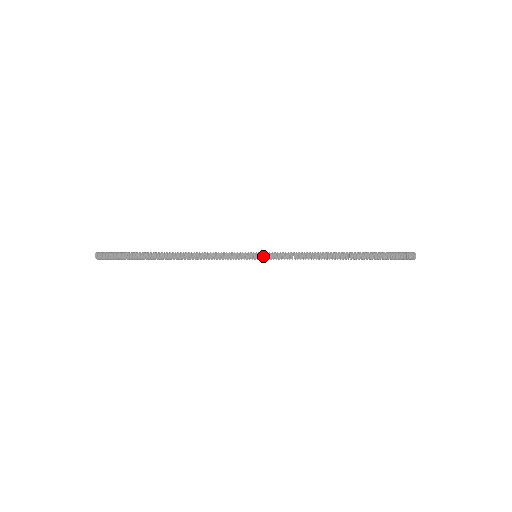
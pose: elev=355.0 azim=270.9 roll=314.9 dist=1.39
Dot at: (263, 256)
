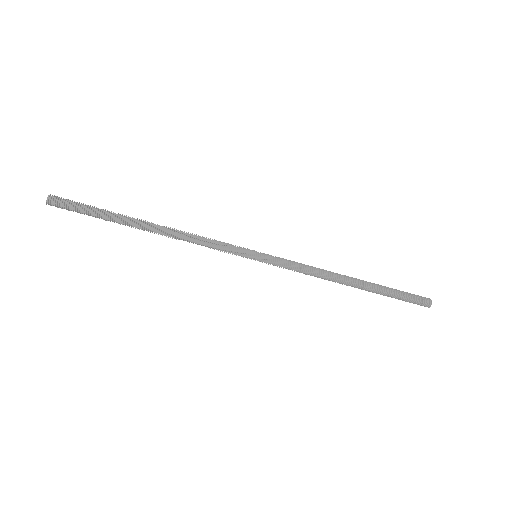
Dot at: (265, 254)
